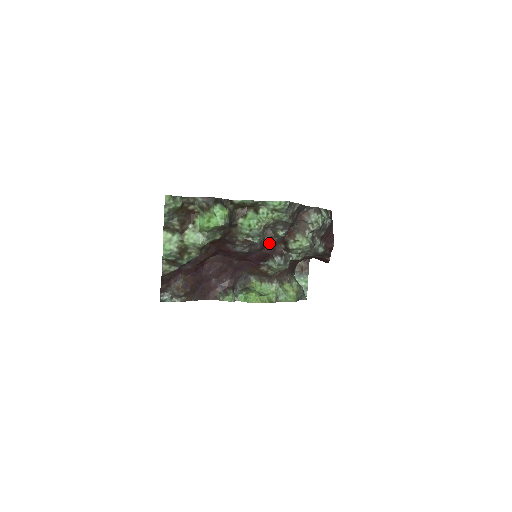
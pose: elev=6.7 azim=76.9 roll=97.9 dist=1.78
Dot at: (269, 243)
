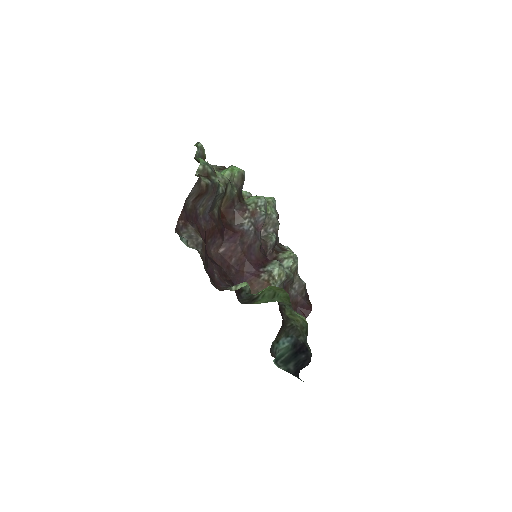
Dot at: (263, 249)
